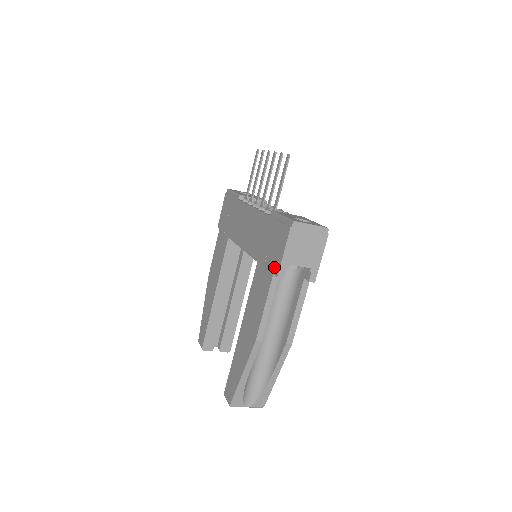
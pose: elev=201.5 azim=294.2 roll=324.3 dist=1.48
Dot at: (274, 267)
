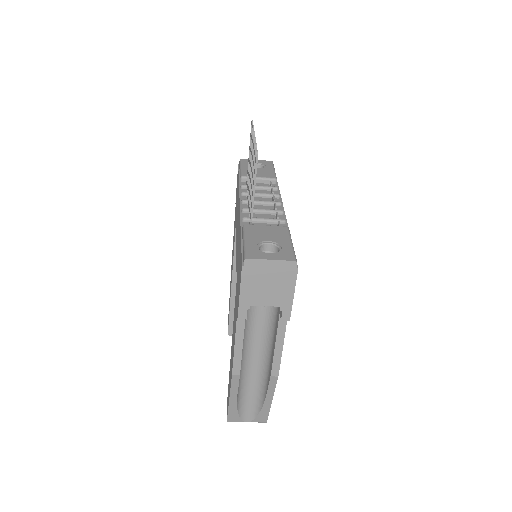
Dot at: (237, 303)
